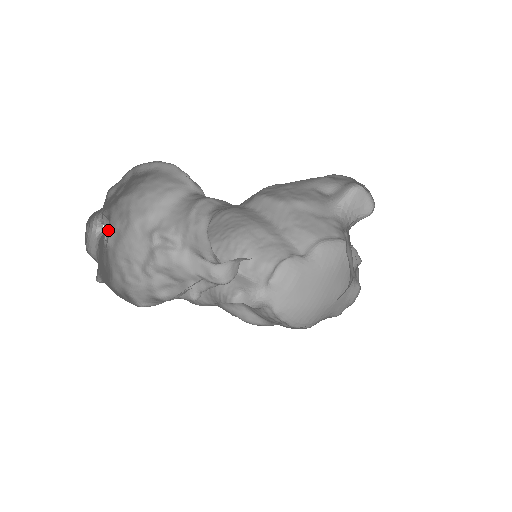
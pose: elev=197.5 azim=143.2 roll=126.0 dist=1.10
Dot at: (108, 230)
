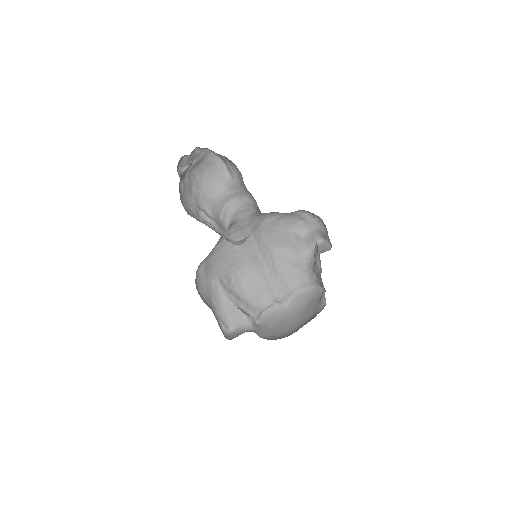
Dot at: (192, 161)
